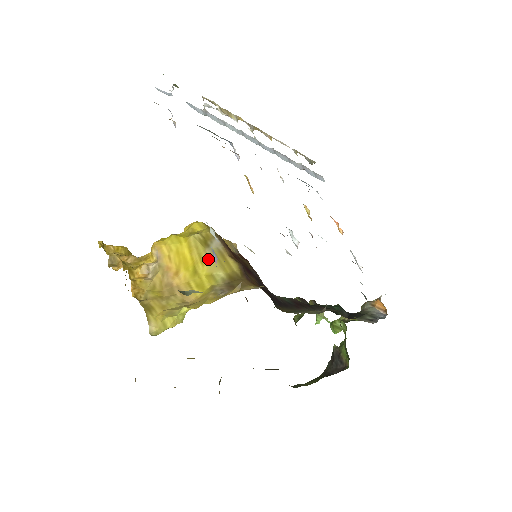
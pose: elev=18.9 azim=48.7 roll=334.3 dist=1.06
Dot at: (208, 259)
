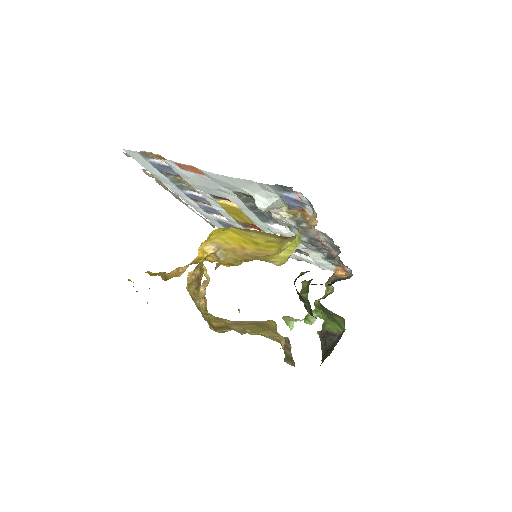
Dot at: (256, 235)
